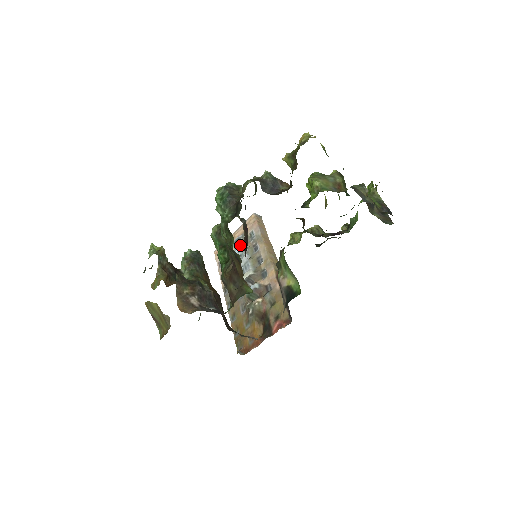
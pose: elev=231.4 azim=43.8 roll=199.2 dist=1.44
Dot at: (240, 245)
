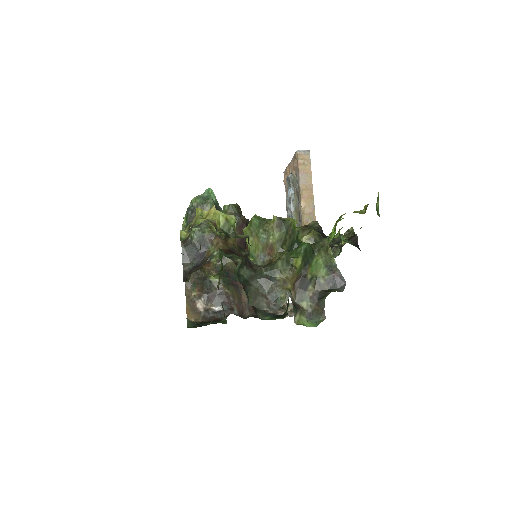
Dot at: (289, 188)
